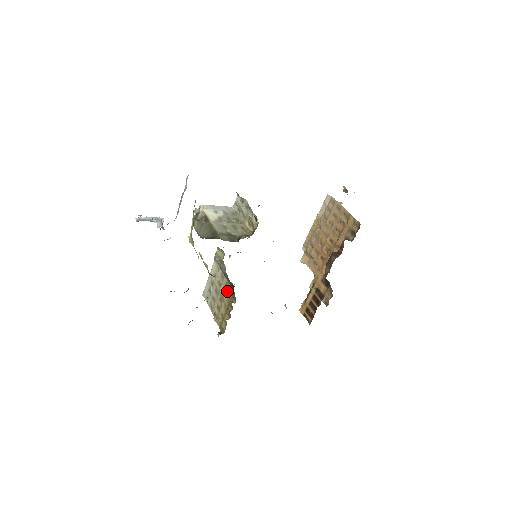
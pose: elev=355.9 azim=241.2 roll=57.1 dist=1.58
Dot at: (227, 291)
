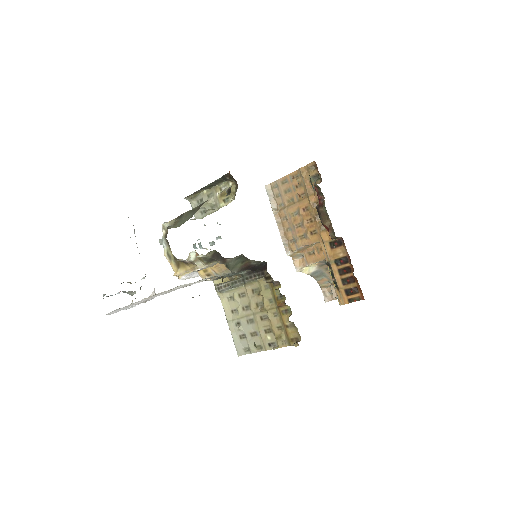
Dot at: (261, 293)
